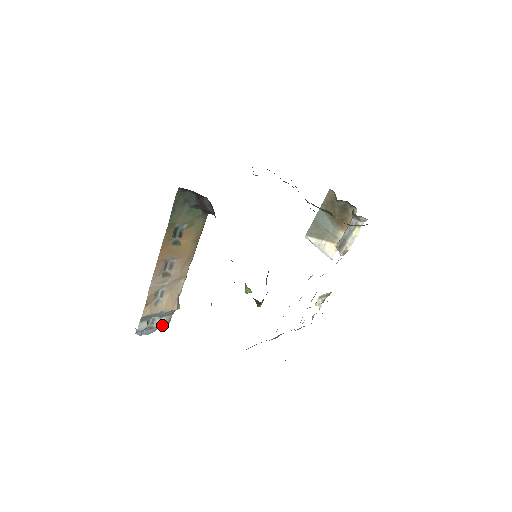
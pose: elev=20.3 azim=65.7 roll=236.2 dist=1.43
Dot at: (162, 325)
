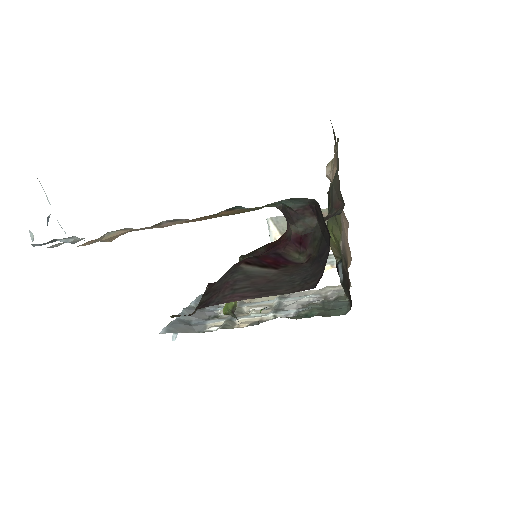
Dot at: (70, 242)
